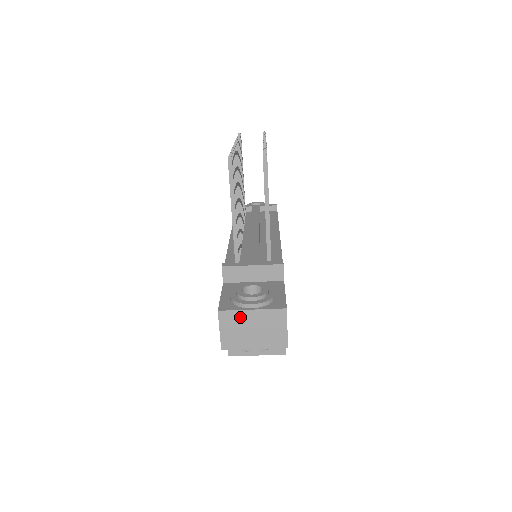
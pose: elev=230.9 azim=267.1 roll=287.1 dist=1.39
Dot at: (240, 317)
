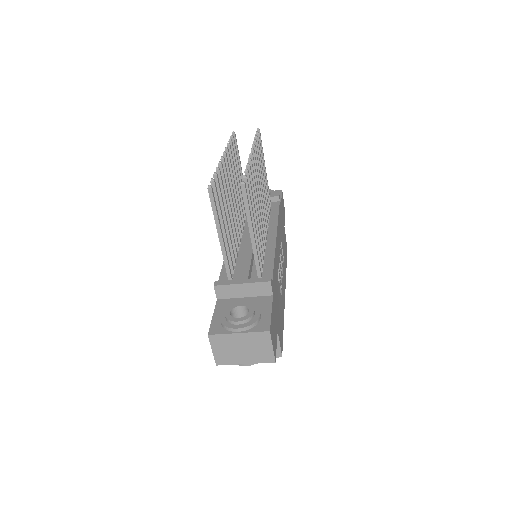
Dot at: (228, 339)
